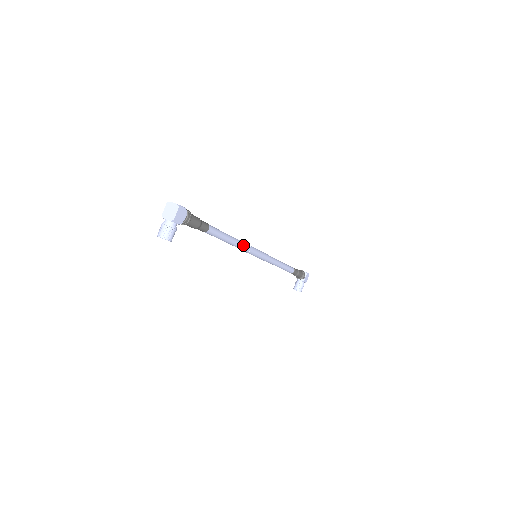
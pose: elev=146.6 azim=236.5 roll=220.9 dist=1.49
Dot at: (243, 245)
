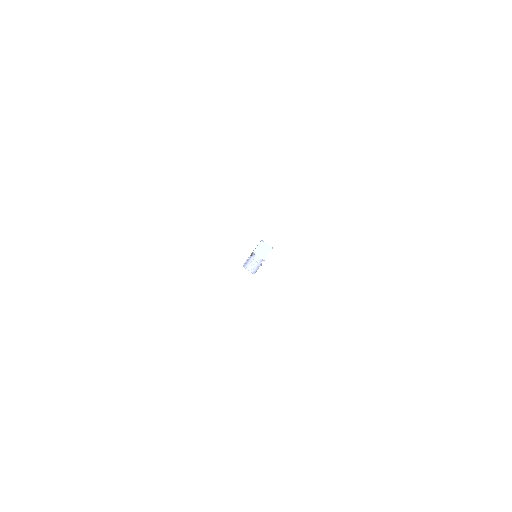
Dot at: occluded
